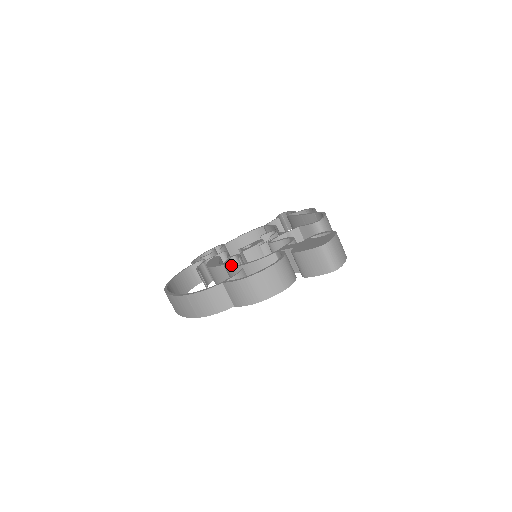
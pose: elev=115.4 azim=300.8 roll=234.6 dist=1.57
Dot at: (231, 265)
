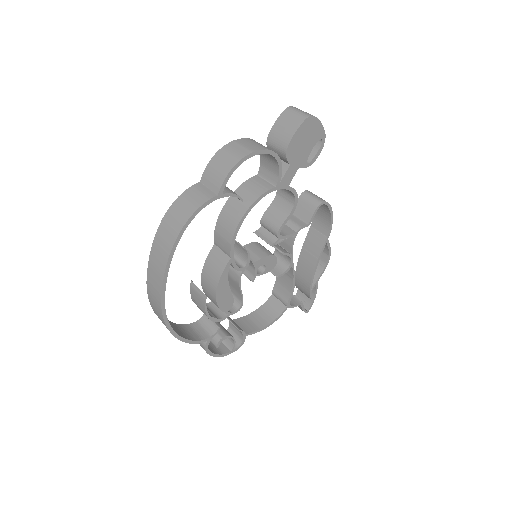
Dot at: occluded
